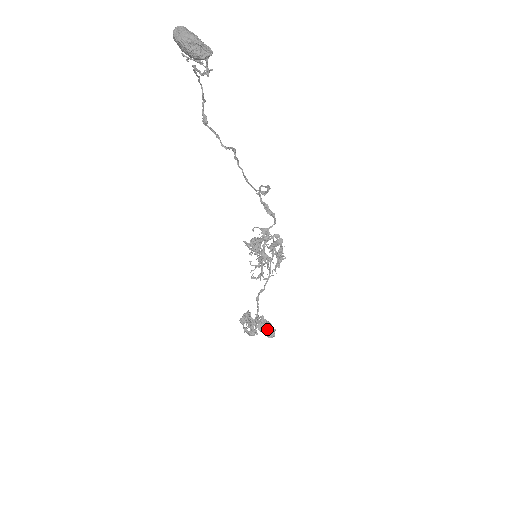
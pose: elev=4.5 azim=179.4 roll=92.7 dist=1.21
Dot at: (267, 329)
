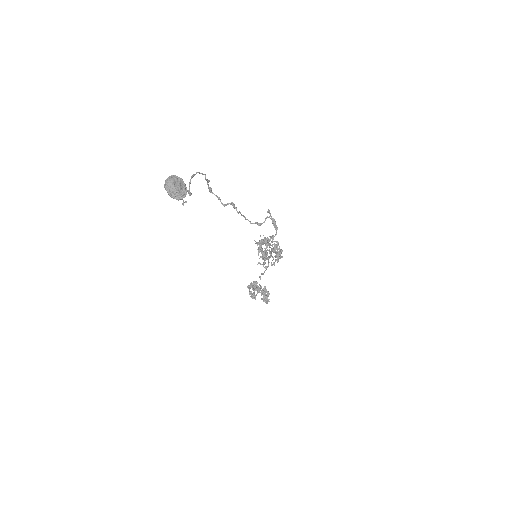
Dot at: (264, 298)
